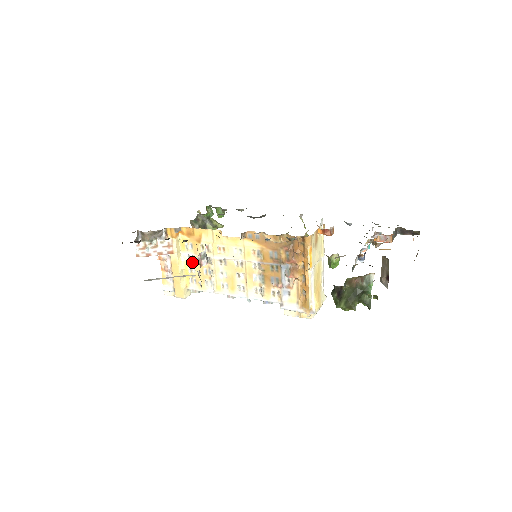
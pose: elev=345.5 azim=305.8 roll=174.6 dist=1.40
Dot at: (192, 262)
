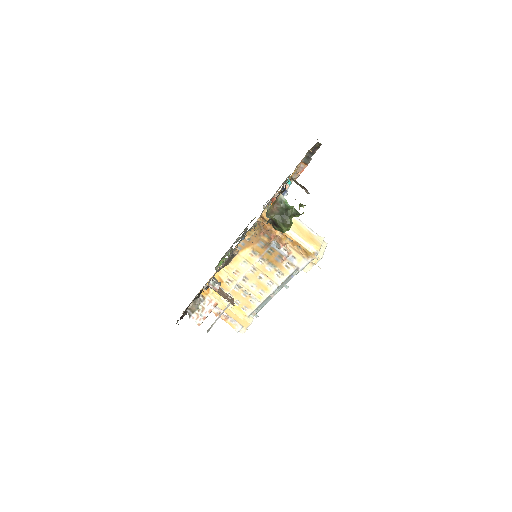
Dot at: occluded
